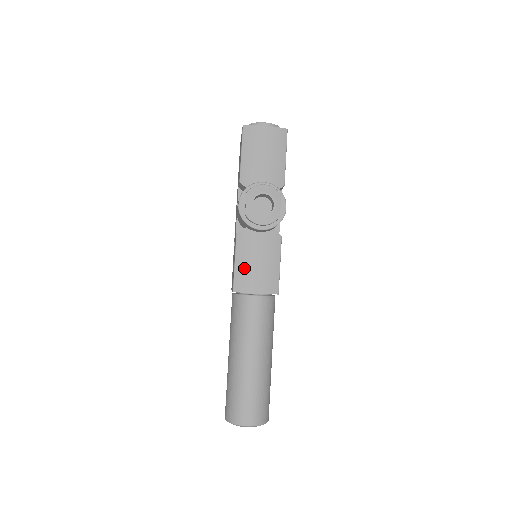
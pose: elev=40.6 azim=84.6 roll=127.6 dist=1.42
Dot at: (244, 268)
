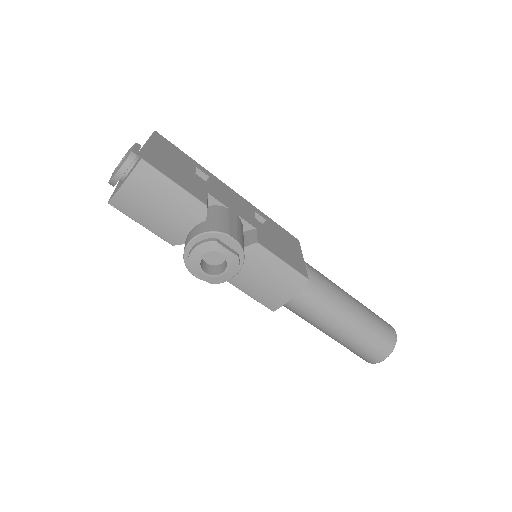
Dot at: (260, 293)
